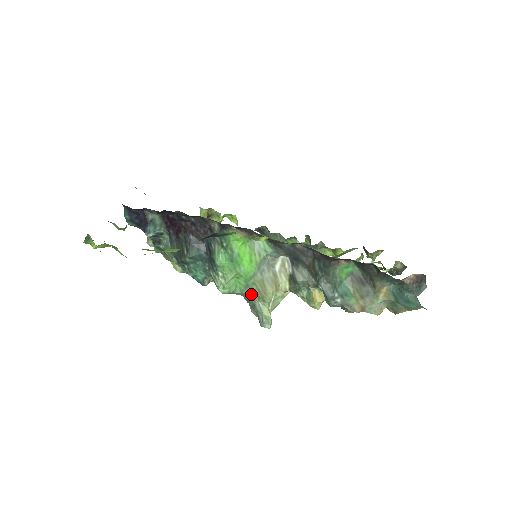
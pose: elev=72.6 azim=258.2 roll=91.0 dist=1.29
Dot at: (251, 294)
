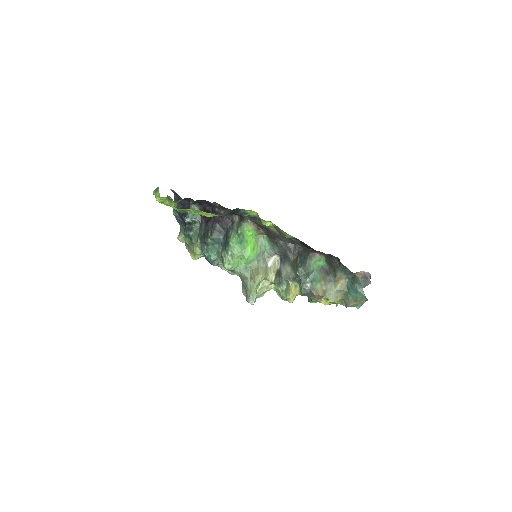
Dot at: (247, 275)
